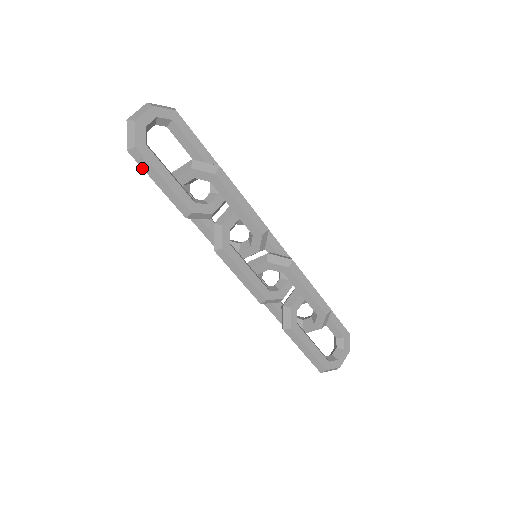
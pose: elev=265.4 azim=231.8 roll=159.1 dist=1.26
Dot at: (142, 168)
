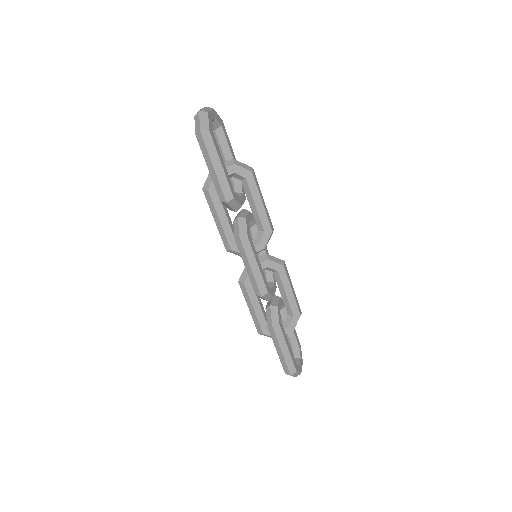
Dot at: (207, 150)
